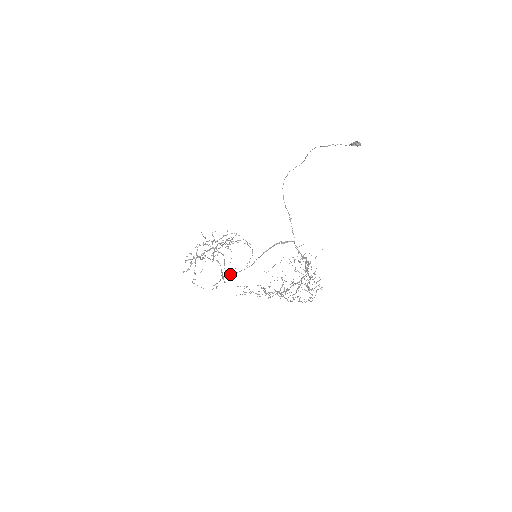
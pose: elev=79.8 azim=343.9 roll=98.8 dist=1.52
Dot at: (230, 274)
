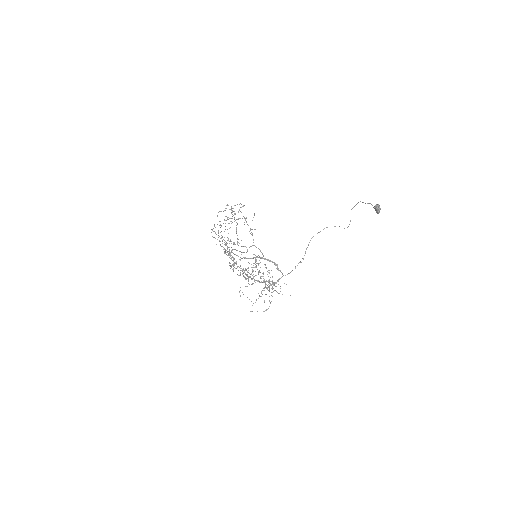
Dot at: (232, 252)
